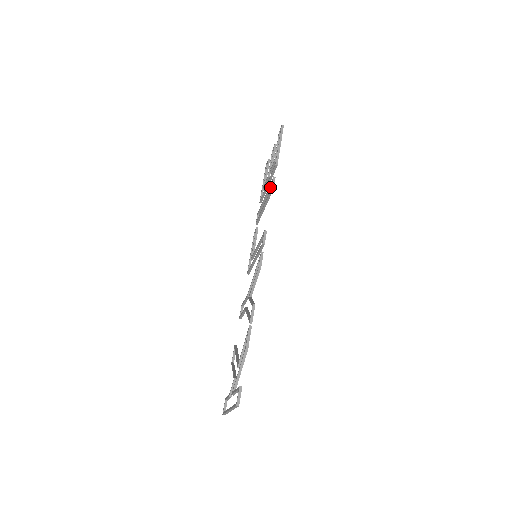
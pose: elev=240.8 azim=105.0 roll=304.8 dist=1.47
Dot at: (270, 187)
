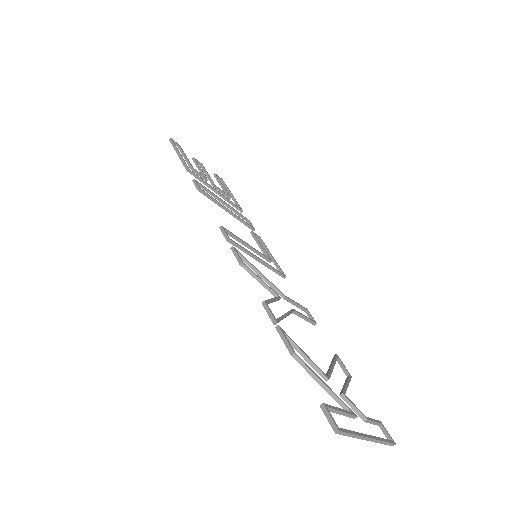
Dot at: (207, 191)
